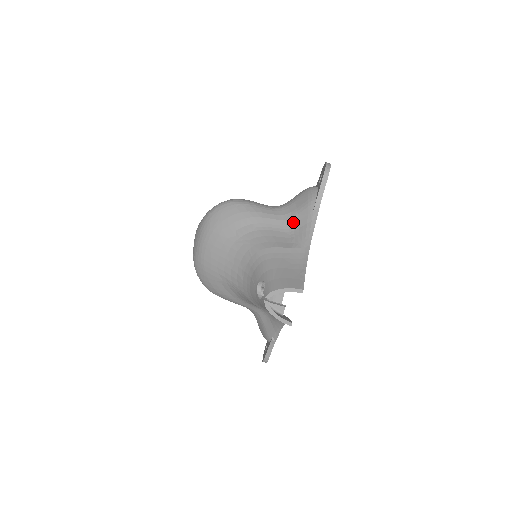
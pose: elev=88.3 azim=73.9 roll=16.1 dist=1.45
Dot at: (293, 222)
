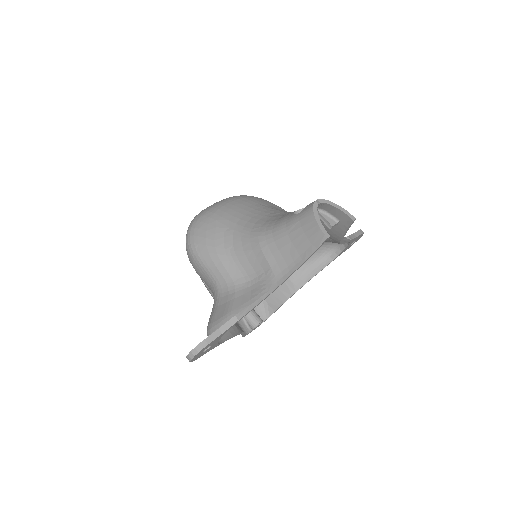
Dot at: occluded
